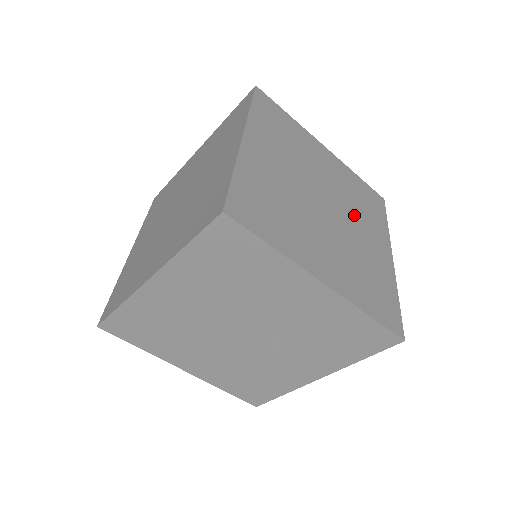
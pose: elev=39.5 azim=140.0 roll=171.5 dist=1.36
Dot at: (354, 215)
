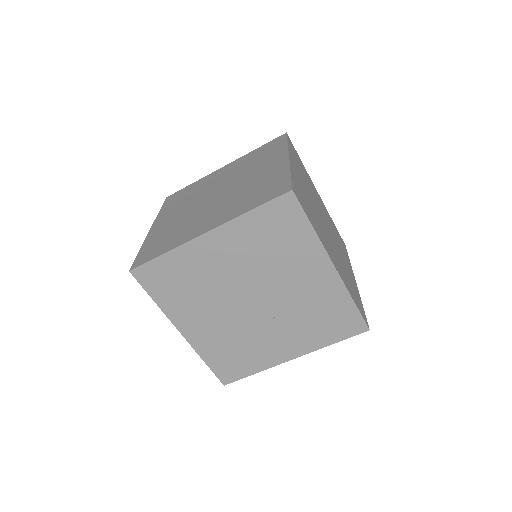
Dot at: (337, 242)
